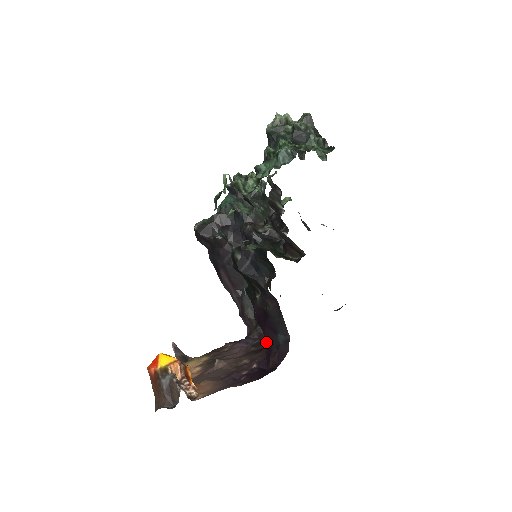
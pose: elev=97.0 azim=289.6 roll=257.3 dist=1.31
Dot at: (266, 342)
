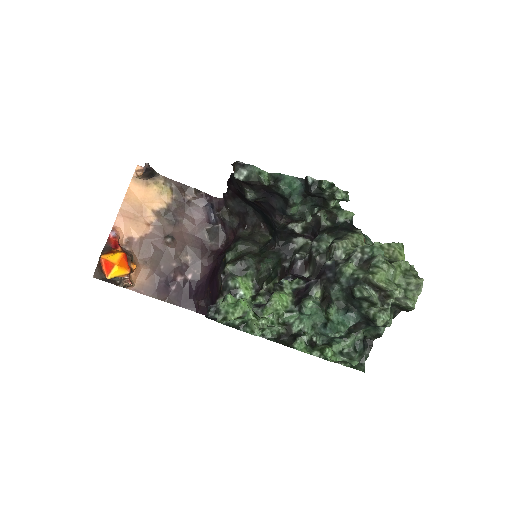
Dot at: (216, 255)
